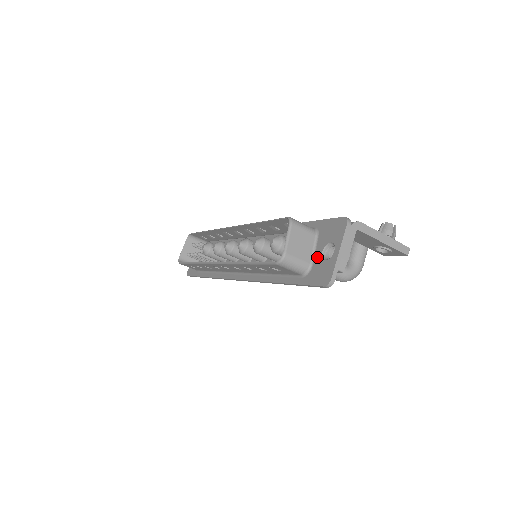
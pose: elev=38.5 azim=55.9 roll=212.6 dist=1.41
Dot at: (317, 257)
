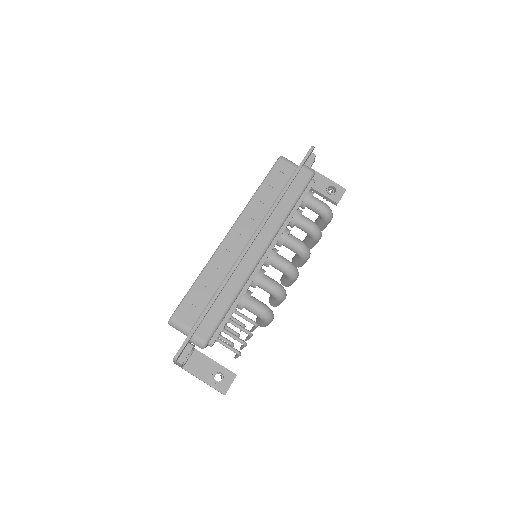
Dot at: occluded
